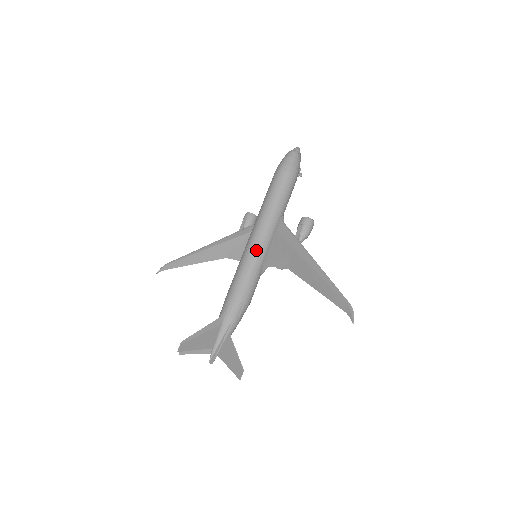
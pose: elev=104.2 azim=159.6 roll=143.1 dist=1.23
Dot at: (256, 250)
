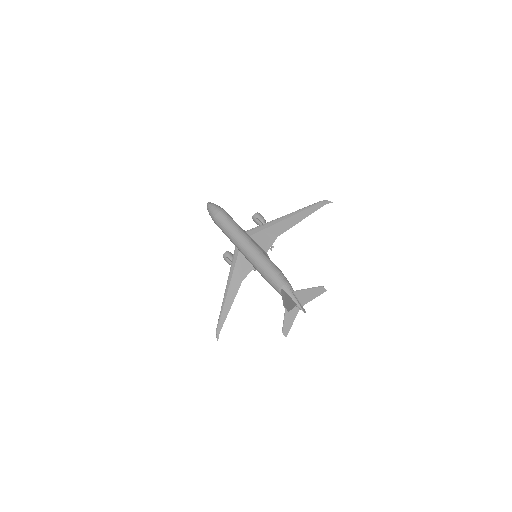
Dot at: (254, 250)
